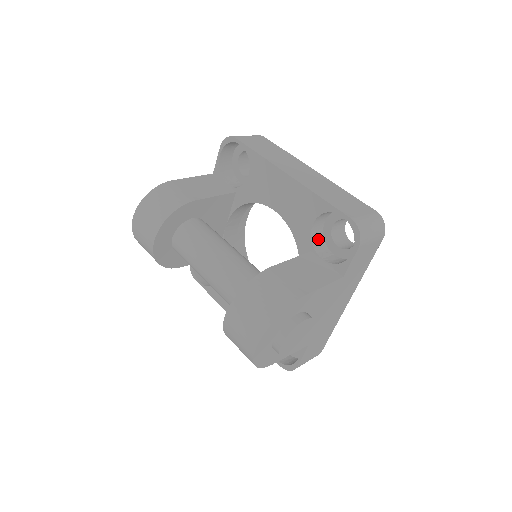
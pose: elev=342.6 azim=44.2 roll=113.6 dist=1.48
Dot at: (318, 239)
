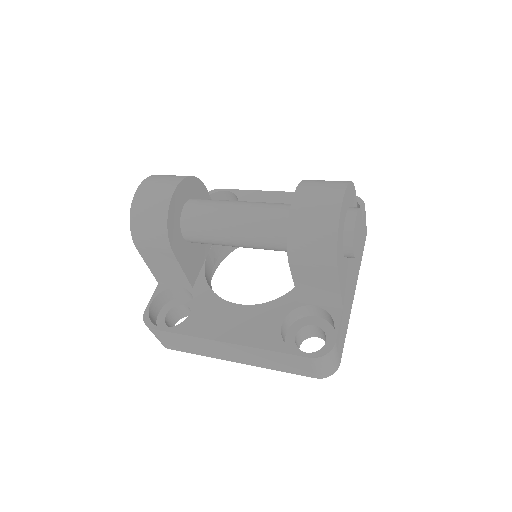
Dot at: occluded
